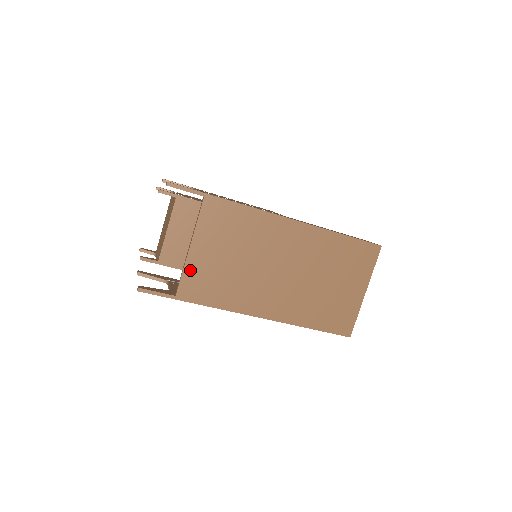
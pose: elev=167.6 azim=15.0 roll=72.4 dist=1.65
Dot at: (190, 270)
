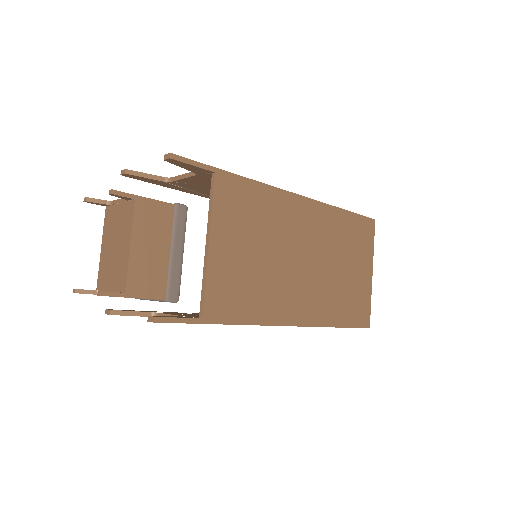
Dot at: (213, 277)
